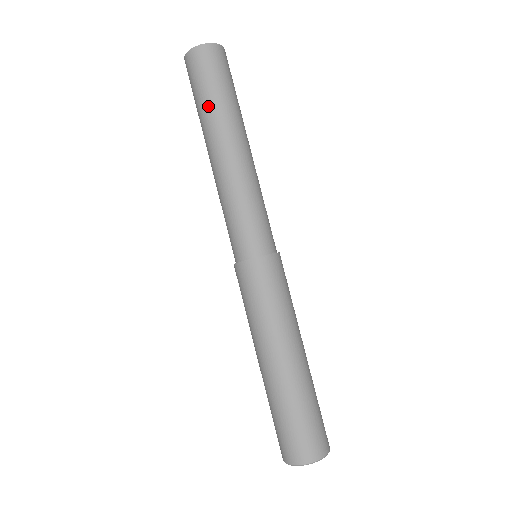
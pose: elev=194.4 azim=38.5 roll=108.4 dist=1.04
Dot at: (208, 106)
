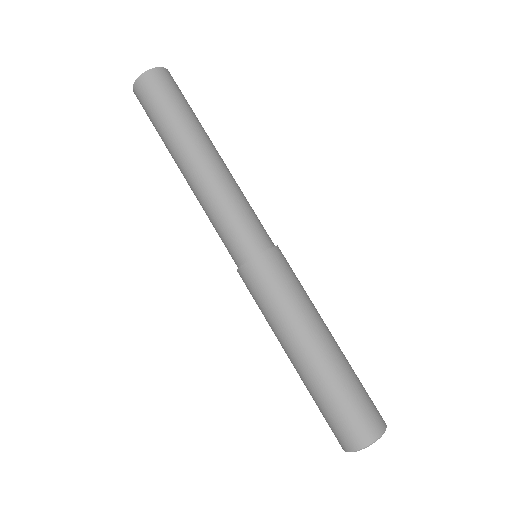
Dot at: (161, 137)
